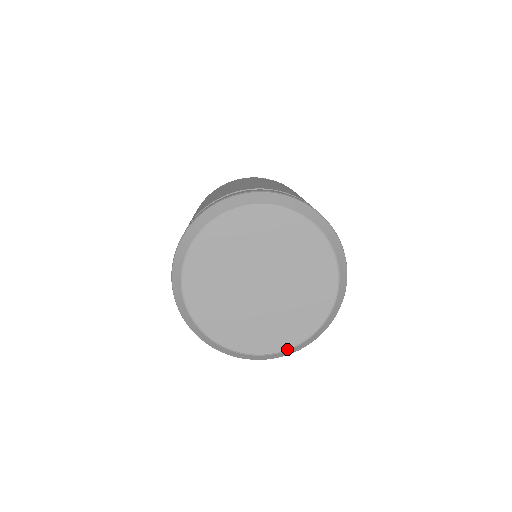
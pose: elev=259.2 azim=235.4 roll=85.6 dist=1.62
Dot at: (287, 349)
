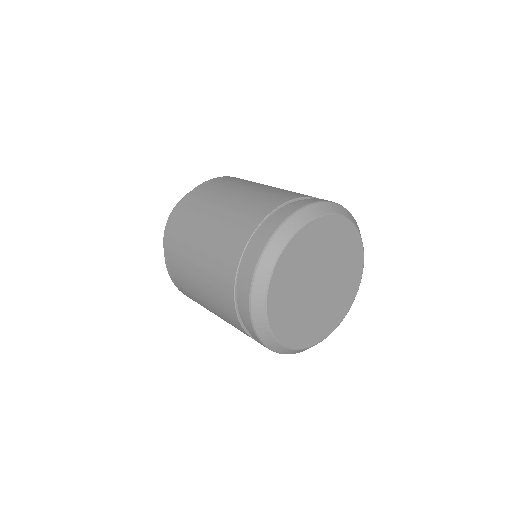
Dot at: occluded
